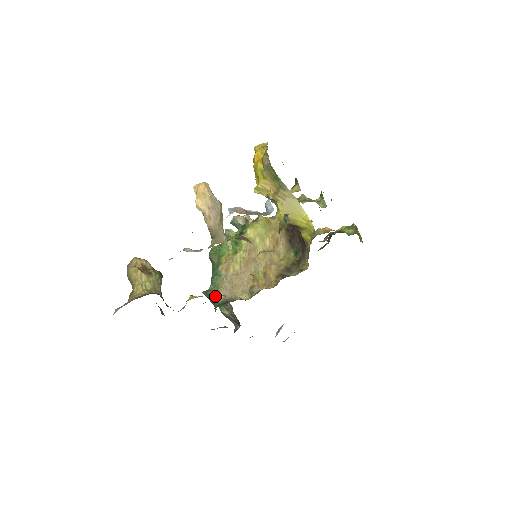
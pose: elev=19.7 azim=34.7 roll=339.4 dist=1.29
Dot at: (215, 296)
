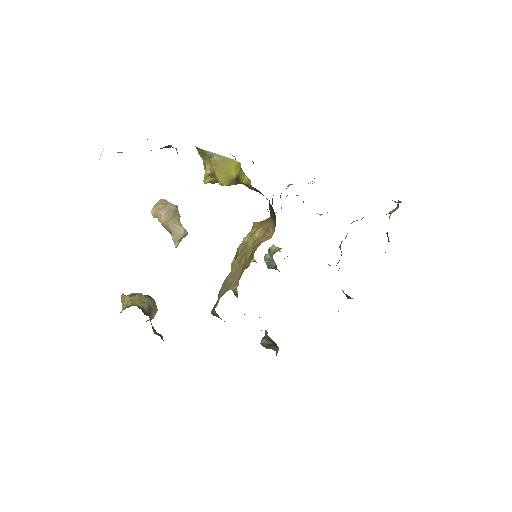
Dot at: occluded
